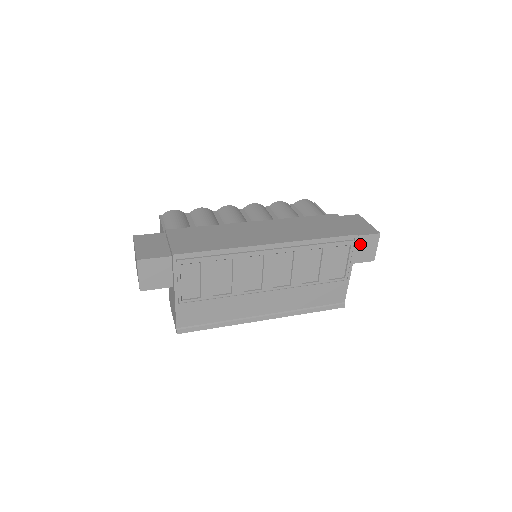
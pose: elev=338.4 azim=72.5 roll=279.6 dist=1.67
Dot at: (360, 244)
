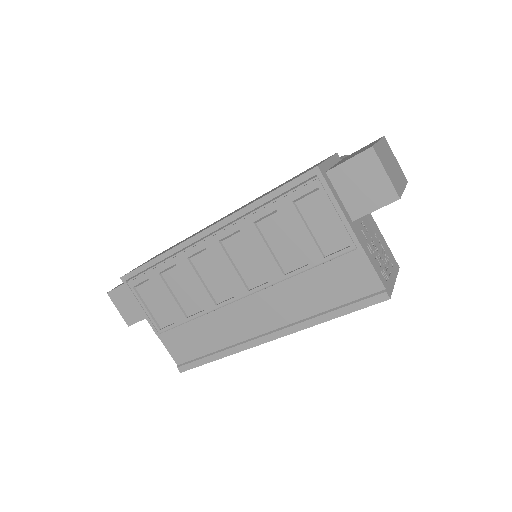
Dot at: (348, 180)
